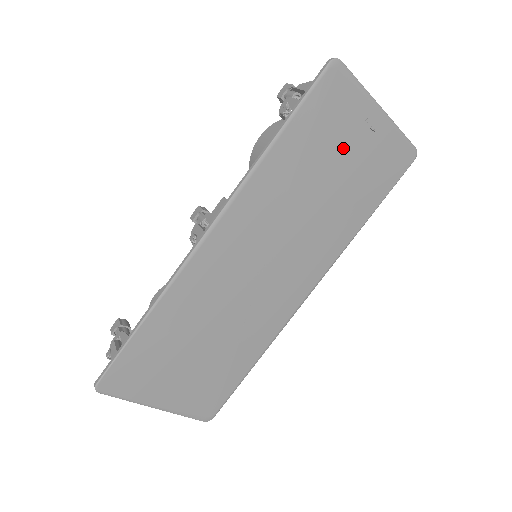
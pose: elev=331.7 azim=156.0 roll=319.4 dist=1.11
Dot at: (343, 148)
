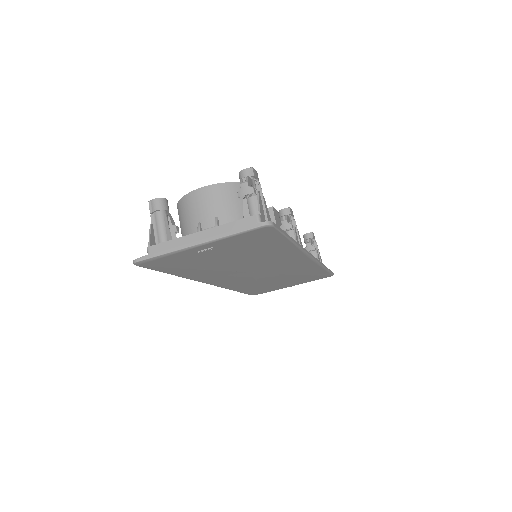
Dot at: (211, 257)
